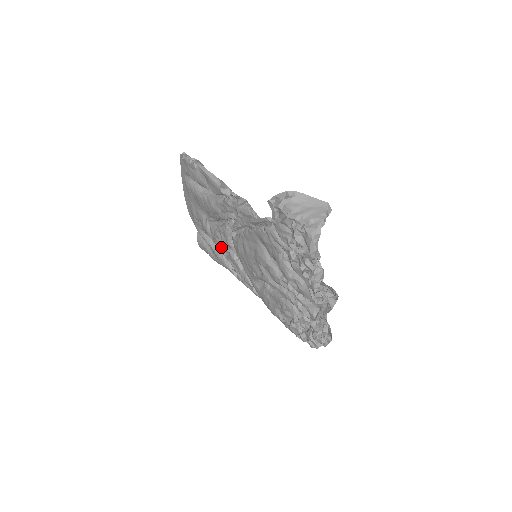
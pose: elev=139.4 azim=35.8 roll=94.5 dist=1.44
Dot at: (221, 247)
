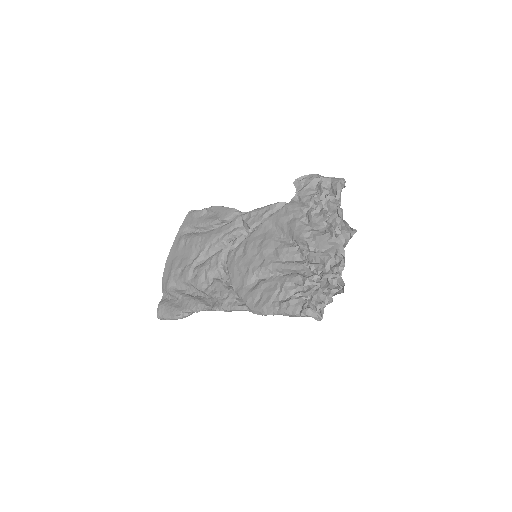
Dot at: (202, 281)
